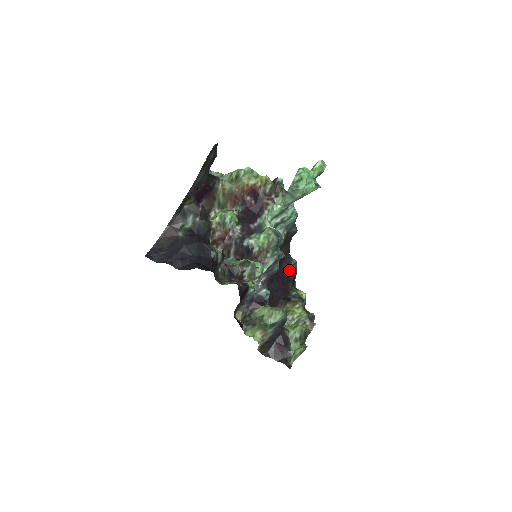
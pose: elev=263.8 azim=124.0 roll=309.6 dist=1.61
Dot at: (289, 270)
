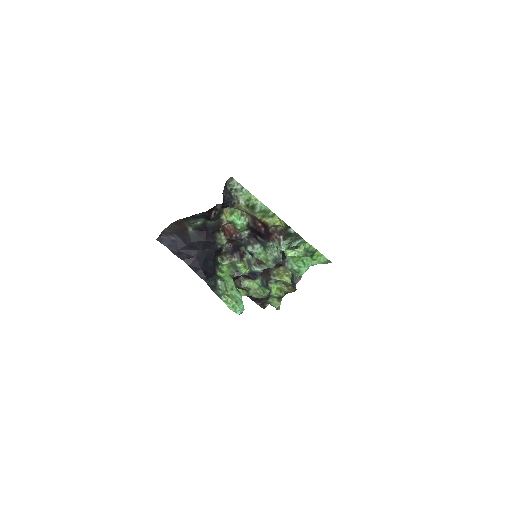
Dot at: occluded
